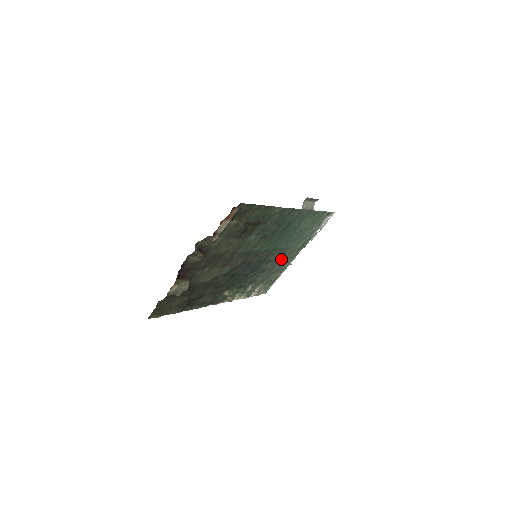
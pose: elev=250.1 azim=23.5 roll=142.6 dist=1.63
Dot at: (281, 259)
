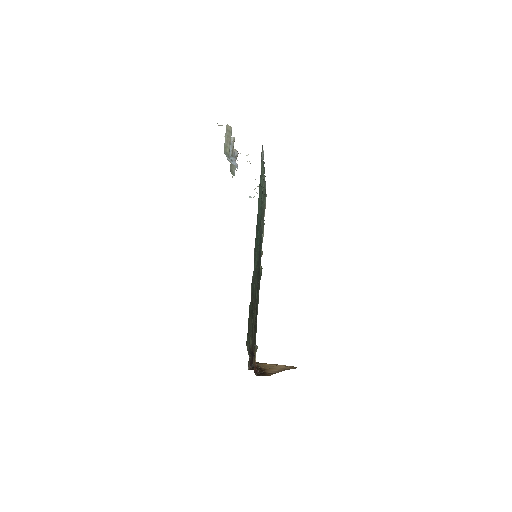
Dot at: occluded
